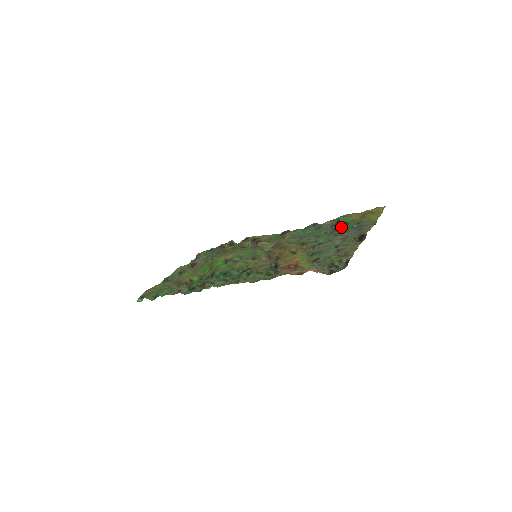
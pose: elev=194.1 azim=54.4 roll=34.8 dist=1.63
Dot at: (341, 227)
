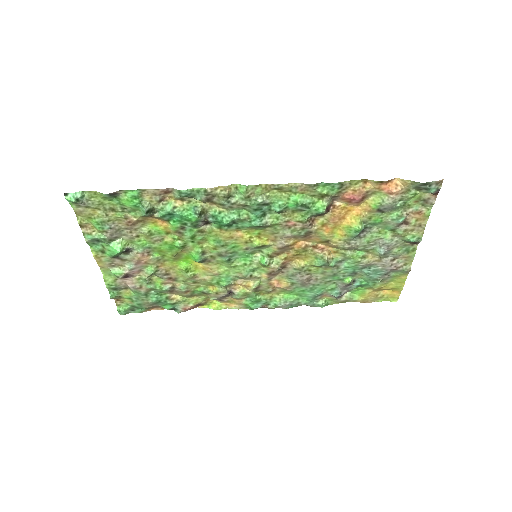
Dot at: (361, 277)
